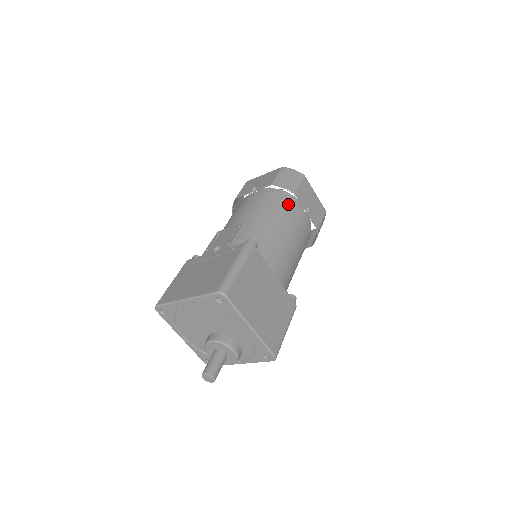
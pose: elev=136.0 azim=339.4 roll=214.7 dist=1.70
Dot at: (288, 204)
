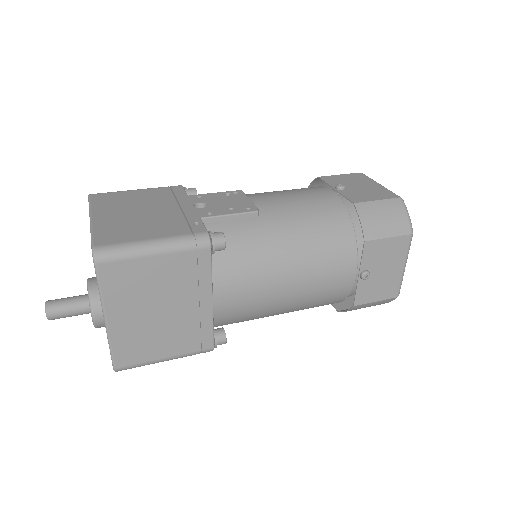
Dot at: (343, 244)
